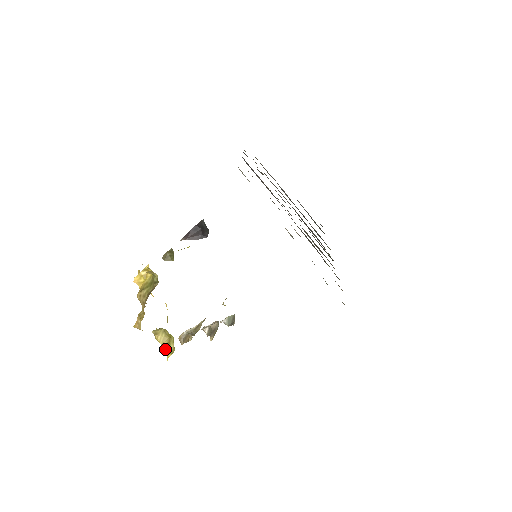
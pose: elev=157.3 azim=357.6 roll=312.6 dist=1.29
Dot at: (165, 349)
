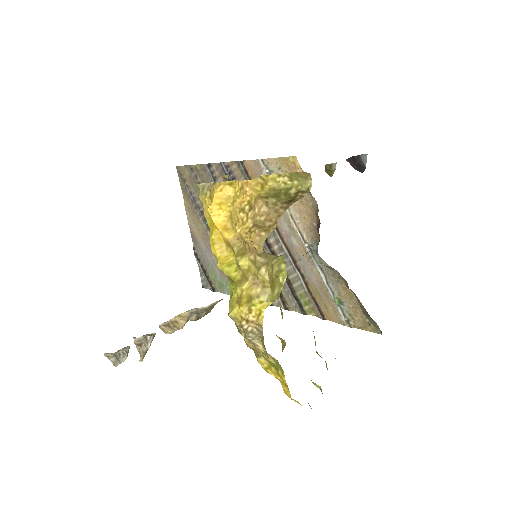
Dot at: (260, 294)
